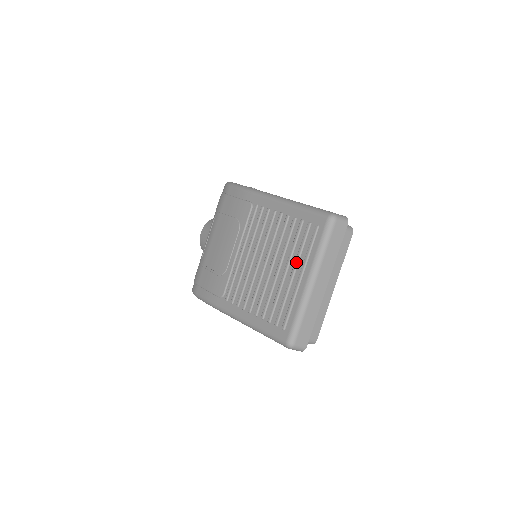
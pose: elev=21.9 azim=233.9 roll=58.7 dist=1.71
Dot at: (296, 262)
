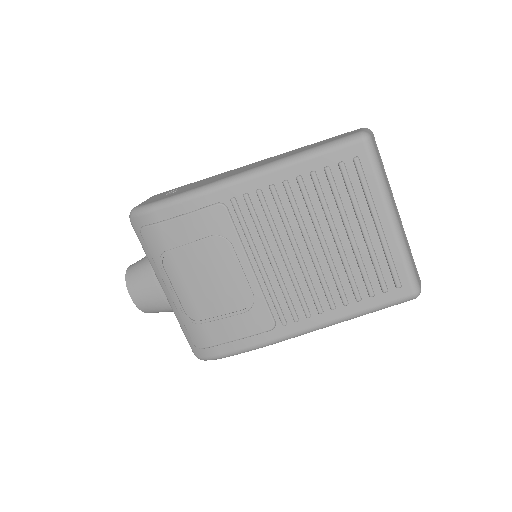
Dot at: (359, 214)
